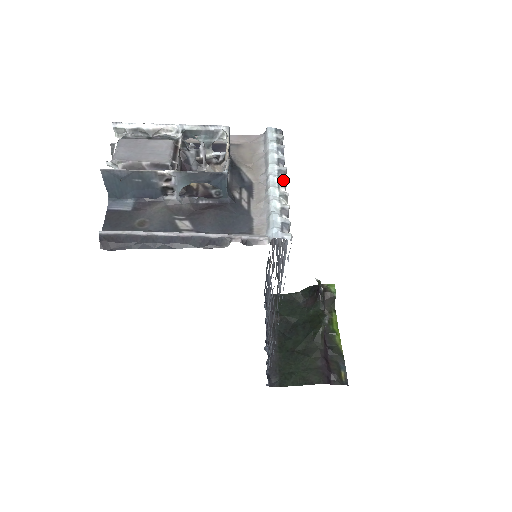
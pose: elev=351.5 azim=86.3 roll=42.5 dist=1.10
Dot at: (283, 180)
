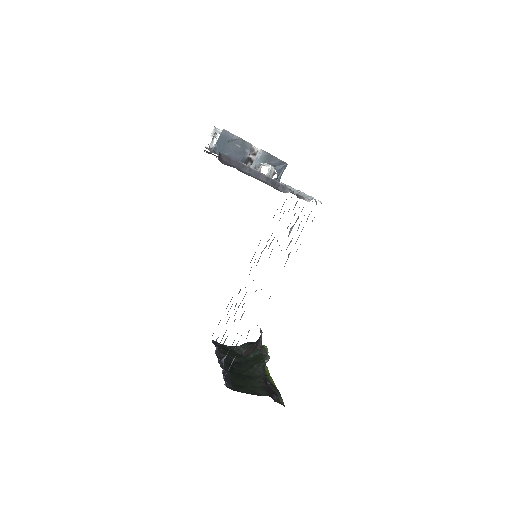
Dot at: occluded
